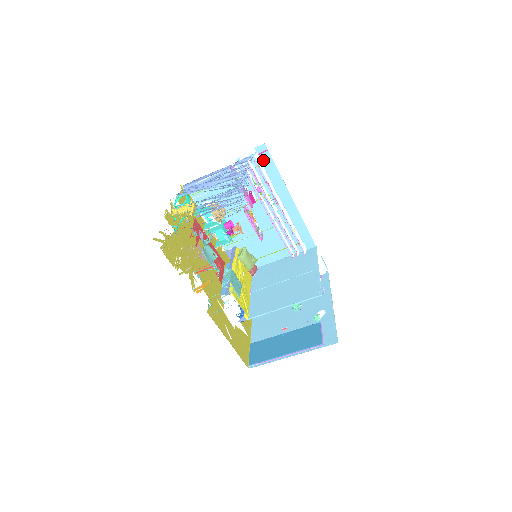
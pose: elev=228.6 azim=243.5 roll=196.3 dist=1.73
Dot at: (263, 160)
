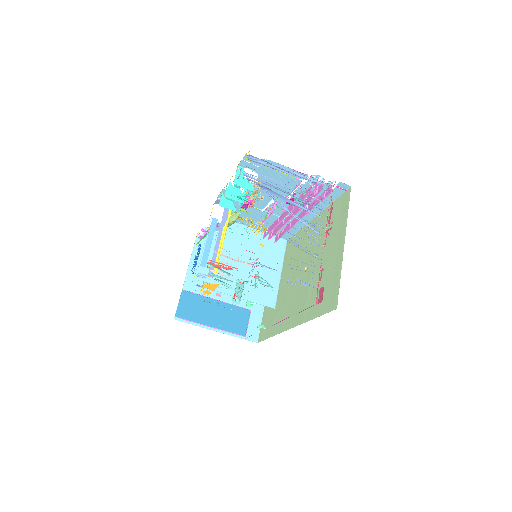
Dot at: (334, 190)
